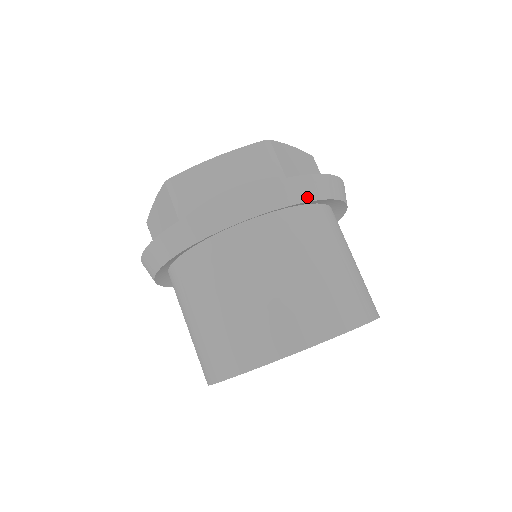
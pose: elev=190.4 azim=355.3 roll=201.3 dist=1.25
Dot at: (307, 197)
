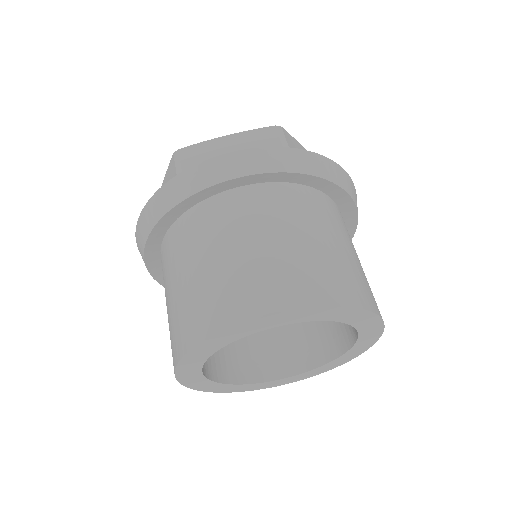
Dot at: (310, 171)
